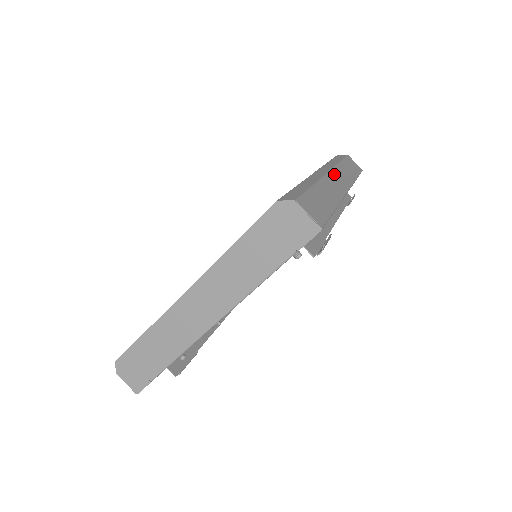
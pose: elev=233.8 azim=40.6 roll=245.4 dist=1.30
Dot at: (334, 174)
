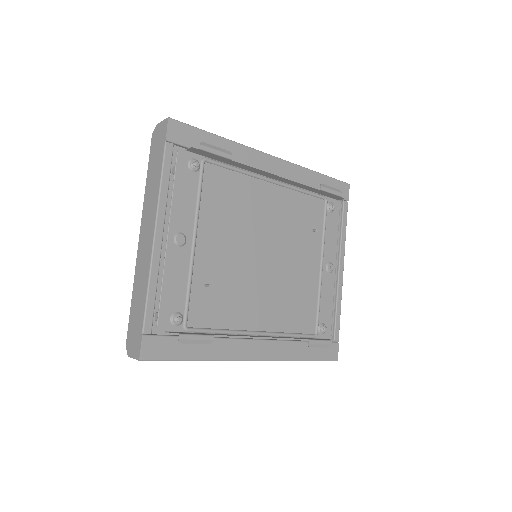
Dot at: occluded
